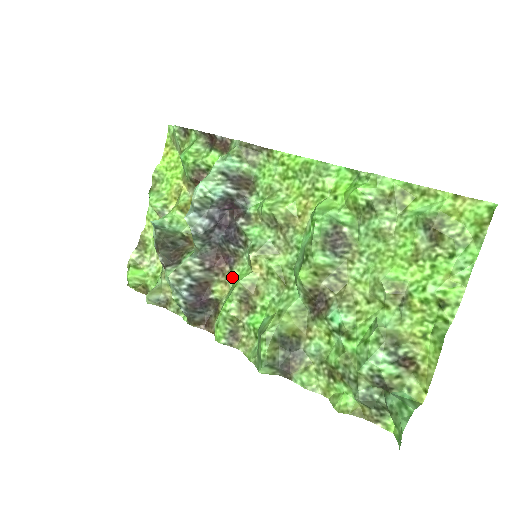
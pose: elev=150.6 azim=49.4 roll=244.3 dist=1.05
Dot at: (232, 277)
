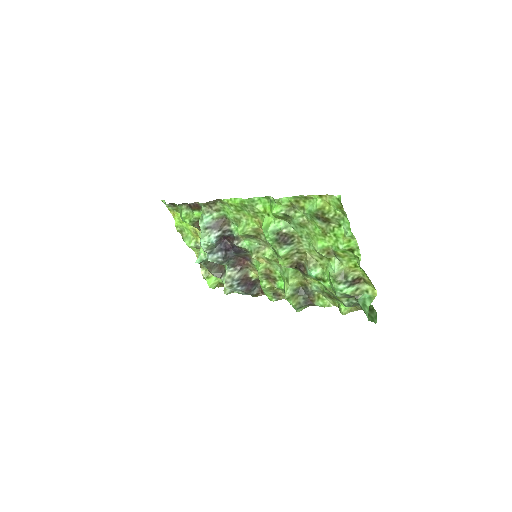
Dot at: (255, 267)
